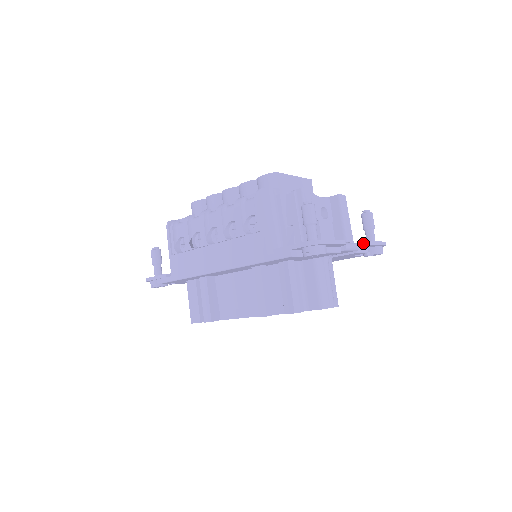
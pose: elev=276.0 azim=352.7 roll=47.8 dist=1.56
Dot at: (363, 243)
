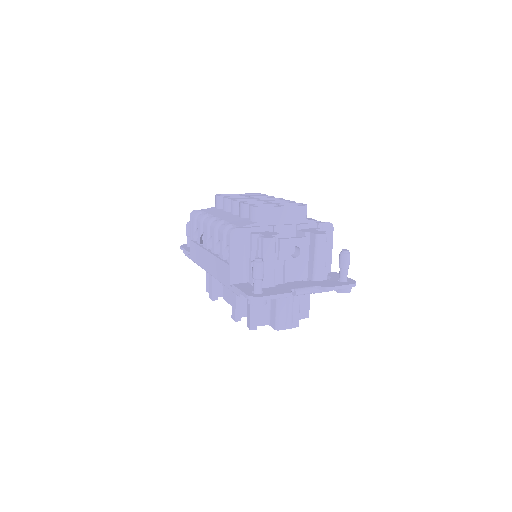
Dot at: (321, 288)
